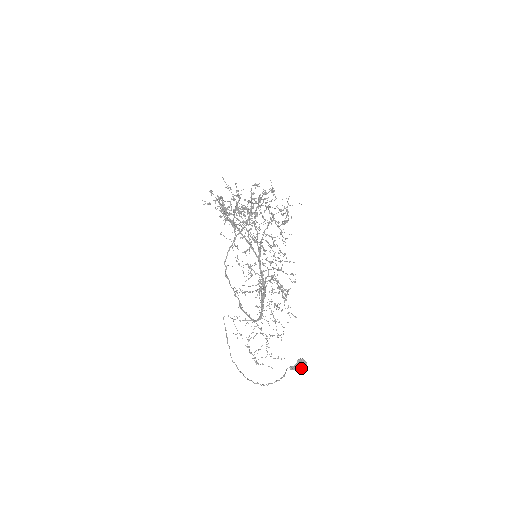
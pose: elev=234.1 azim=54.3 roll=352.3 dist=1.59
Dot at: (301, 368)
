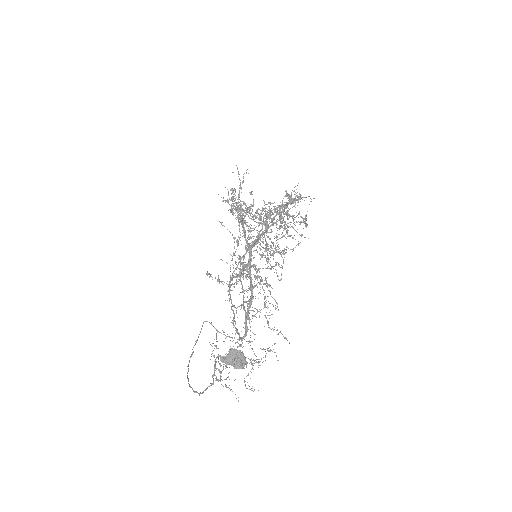
Dot at: (234, 363)
